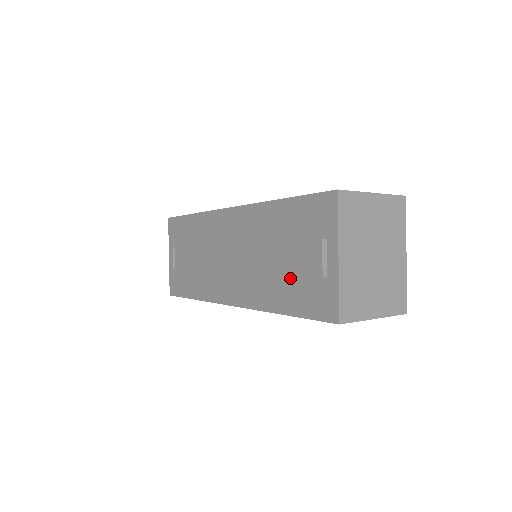
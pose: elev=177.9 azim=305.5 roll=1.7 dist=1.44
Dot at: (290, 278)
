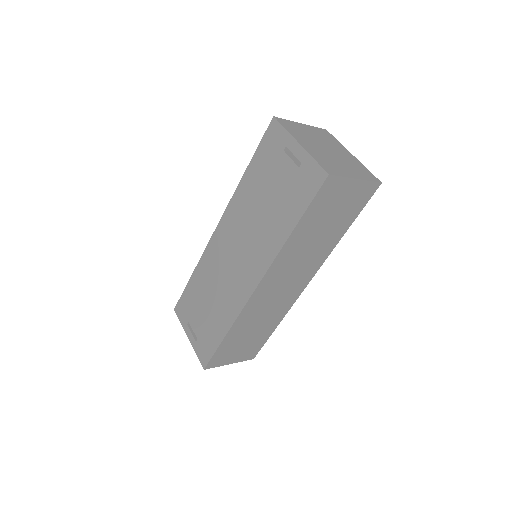
Dot at: (281, 201)
